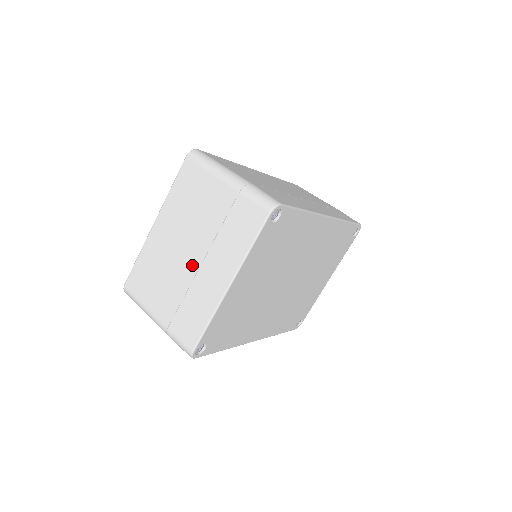
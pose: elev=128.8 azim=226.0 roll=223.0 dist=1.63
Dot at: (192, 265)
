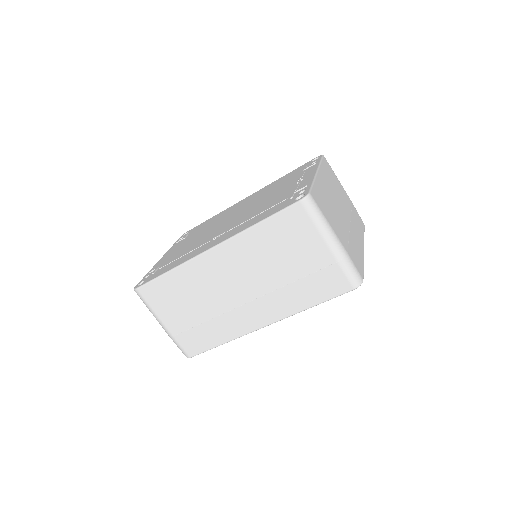
Dot at: occluded
